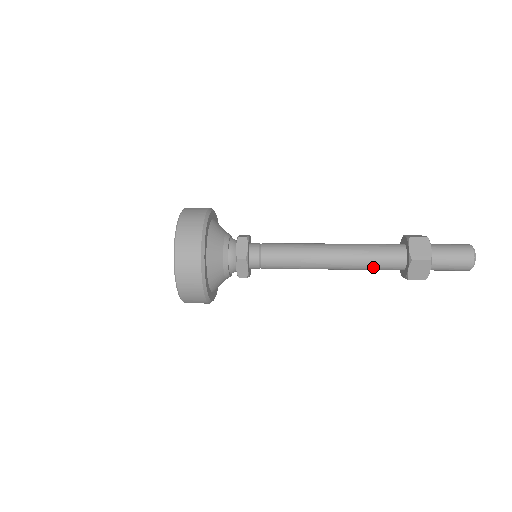
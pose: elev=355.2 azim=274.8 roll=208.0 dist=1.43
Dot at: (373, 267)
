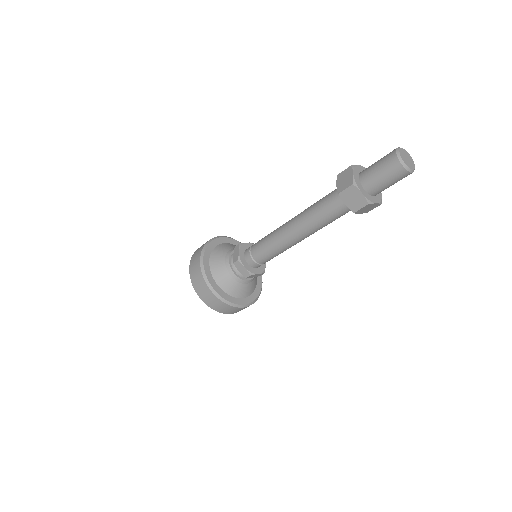
Dot at: (319, 207)
